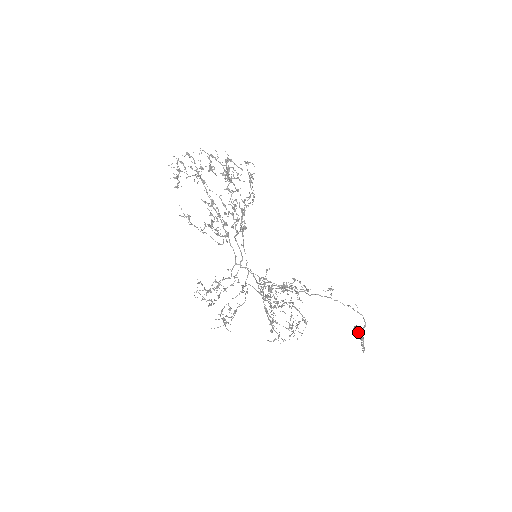
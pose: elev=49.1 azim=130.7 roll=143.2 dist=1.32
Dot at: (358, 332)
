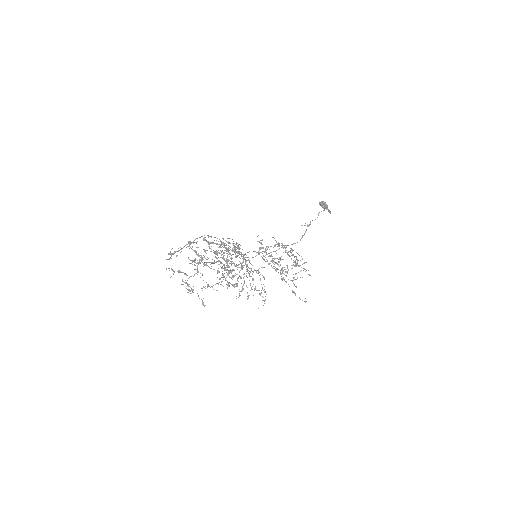
Dot at: (324, 207)
